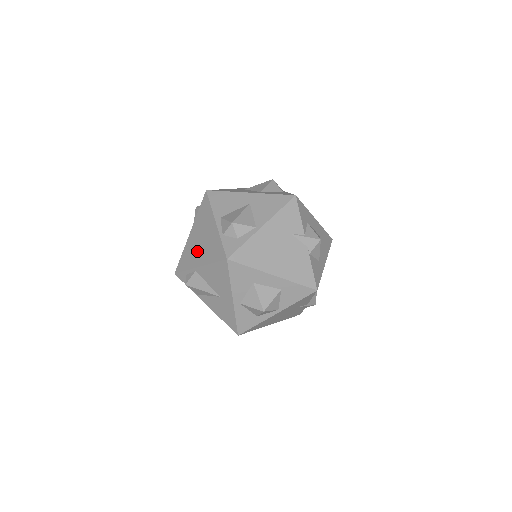
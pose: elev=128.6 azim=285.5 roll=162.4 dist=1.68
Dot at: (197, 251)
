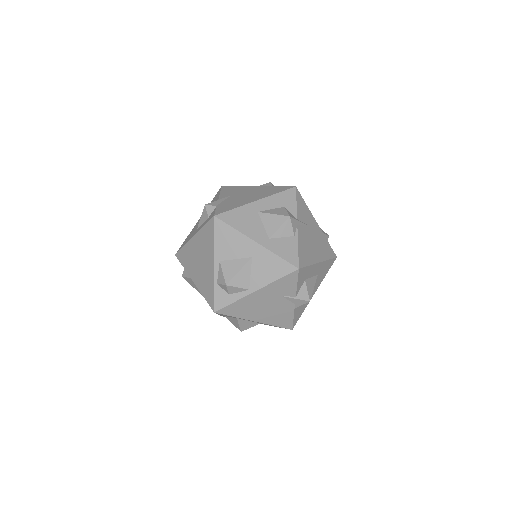
Dot at: (195, 266)
